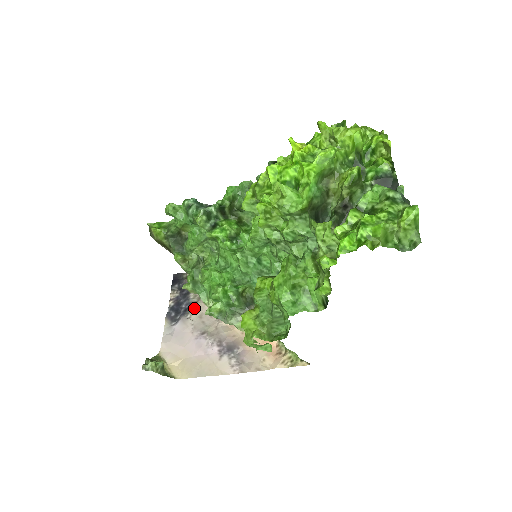
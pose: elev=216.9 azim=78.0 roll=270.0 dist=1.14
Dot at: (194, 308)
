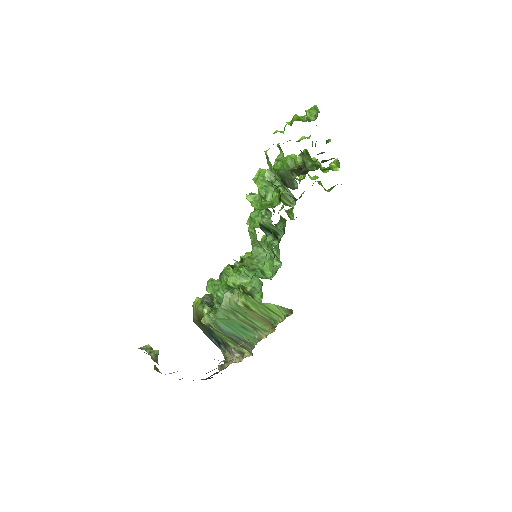
Dot at: occluded
